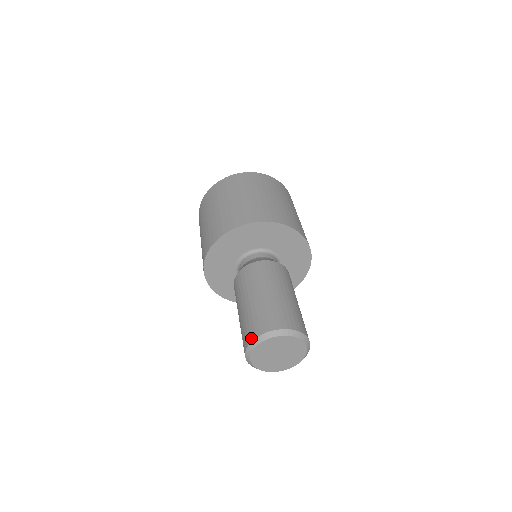
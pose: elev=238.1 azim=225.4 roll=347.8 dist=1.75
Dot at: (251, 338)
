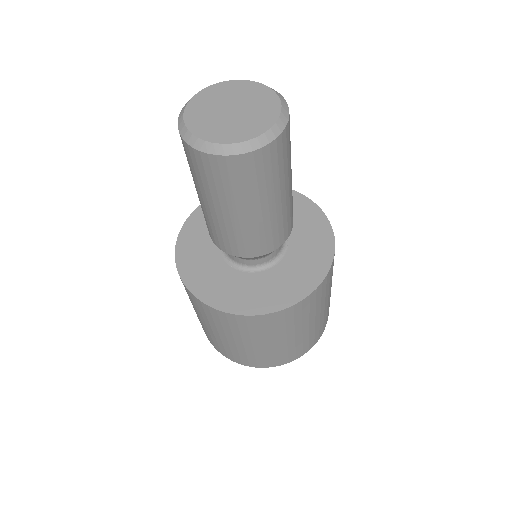
Dot at: occluded
